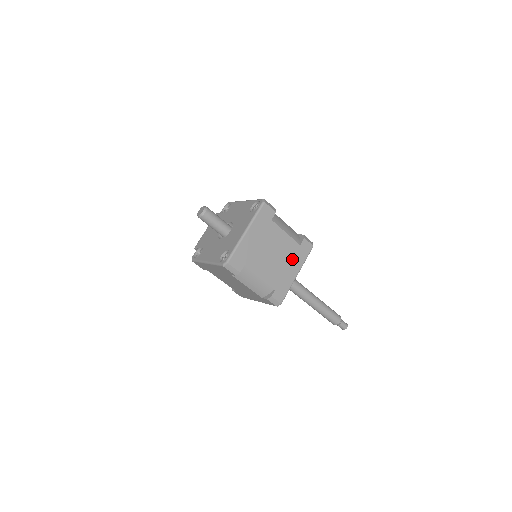
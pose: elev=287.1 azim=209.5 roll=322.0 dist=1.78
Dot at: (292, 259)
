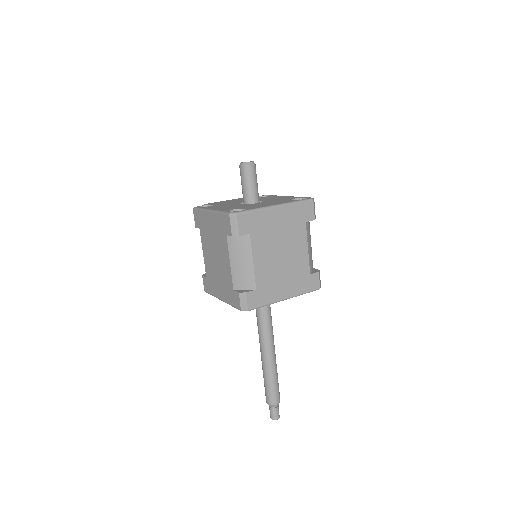
Dot at: (293, 279)
